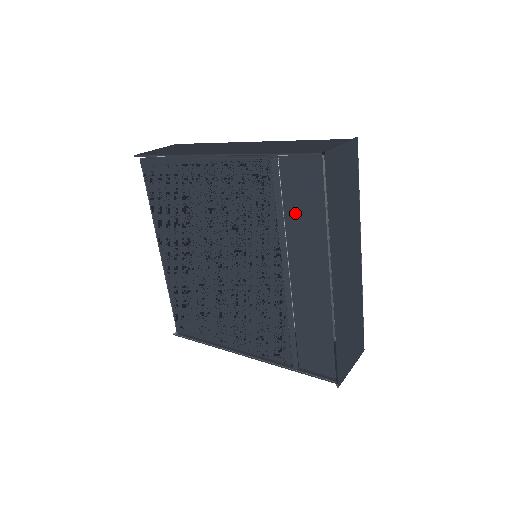
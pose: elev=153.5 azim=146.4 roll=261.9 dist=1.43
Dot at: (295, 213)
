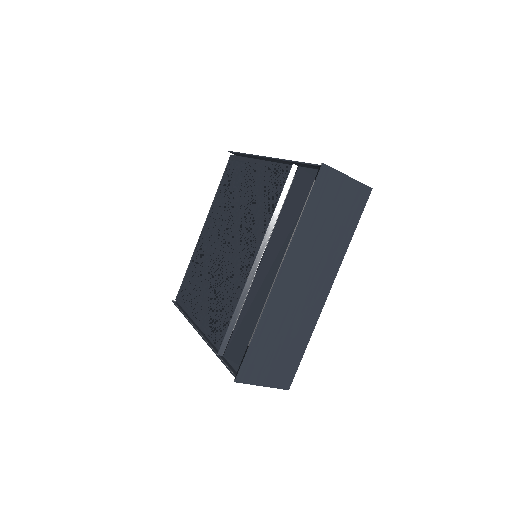
Dot at: (287, 212)
